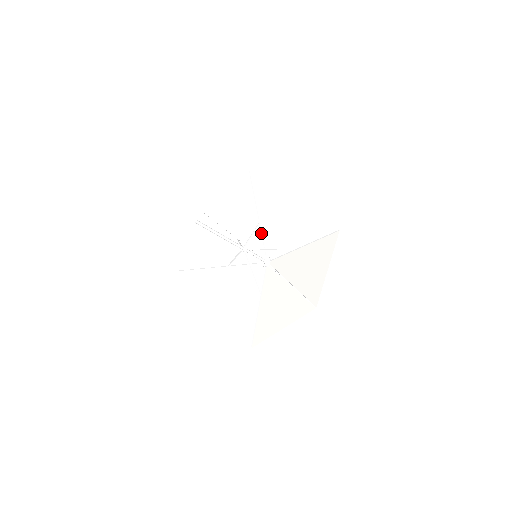
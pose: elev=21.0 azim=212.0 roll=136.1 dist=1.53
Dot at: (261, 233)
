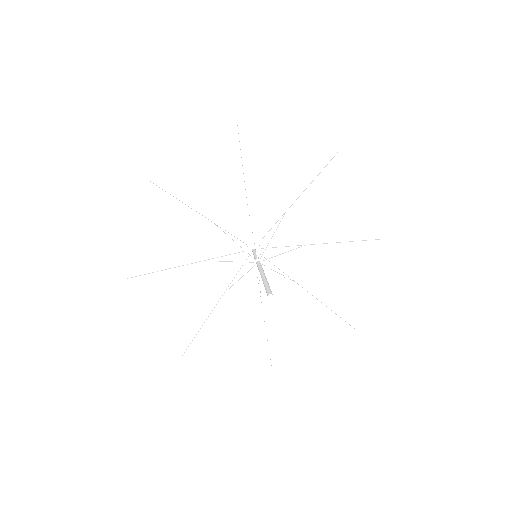
Dot at: occluded
